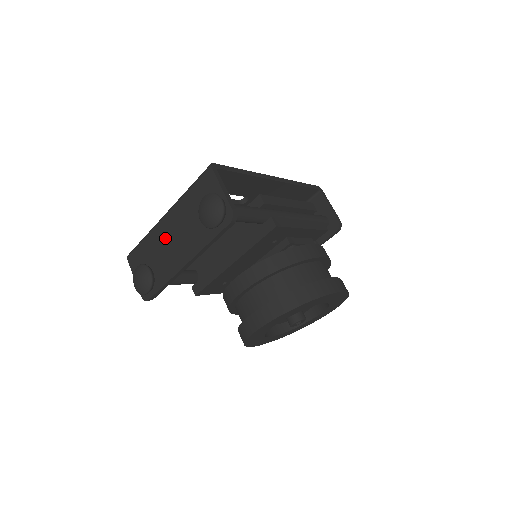
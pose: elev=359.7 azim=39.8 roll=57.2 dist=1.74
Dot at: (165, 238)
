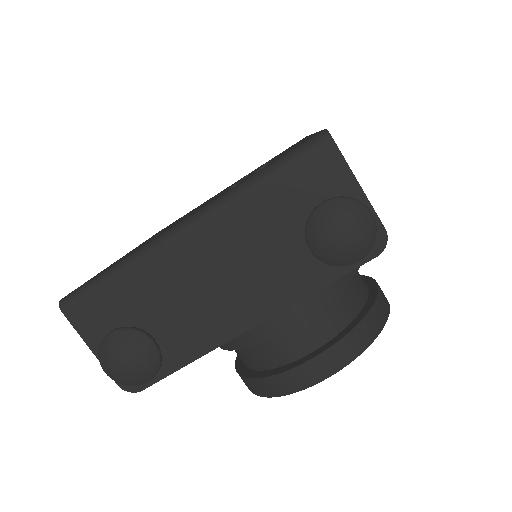
Dot at: (190, 274)
